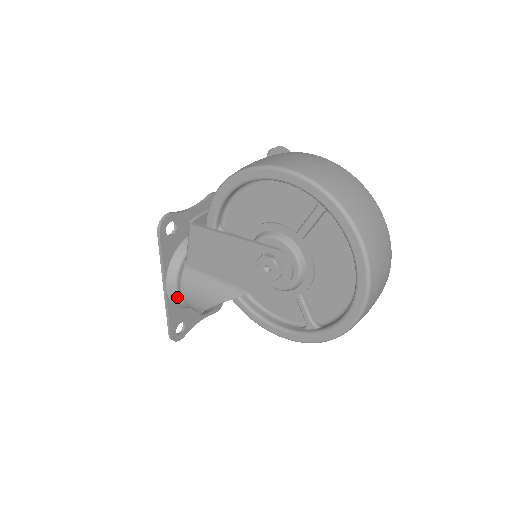
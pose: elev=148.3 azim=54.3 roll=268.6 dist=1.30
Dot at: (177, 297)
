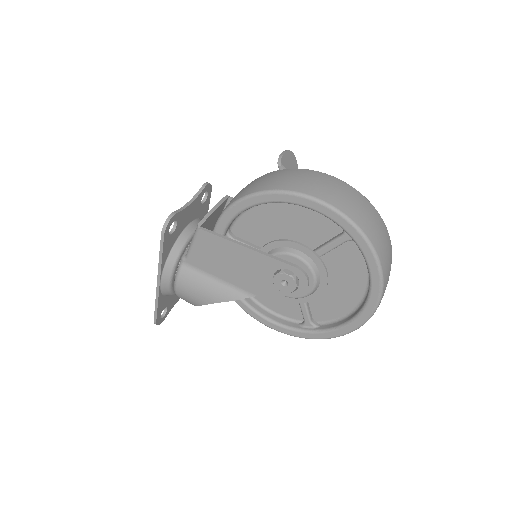
Dot at: (169, 289)
